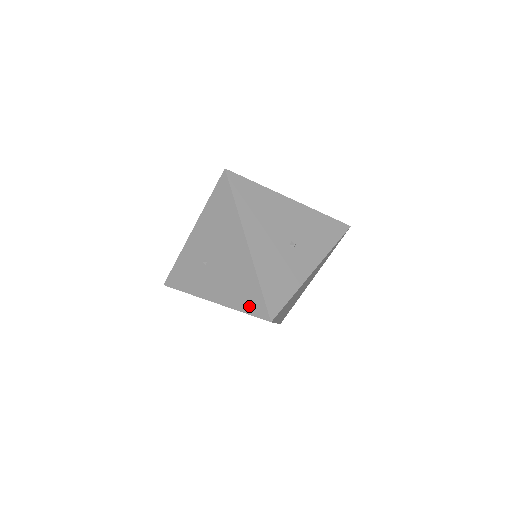
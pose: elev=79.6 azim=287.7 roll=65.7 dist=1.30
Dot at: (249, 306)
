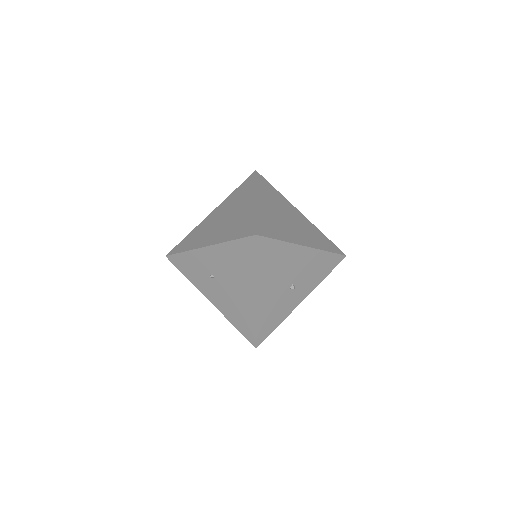
Dot at: (242, 329)
